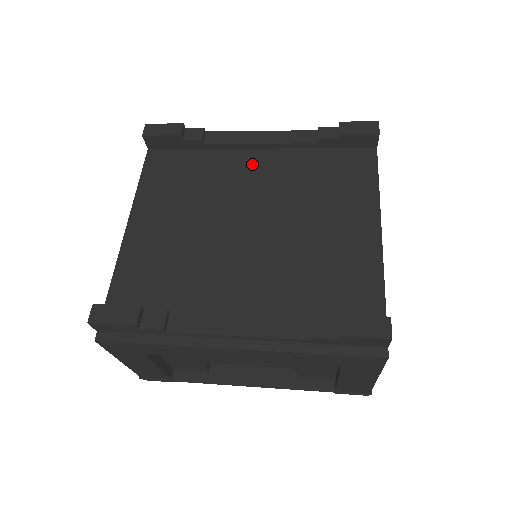
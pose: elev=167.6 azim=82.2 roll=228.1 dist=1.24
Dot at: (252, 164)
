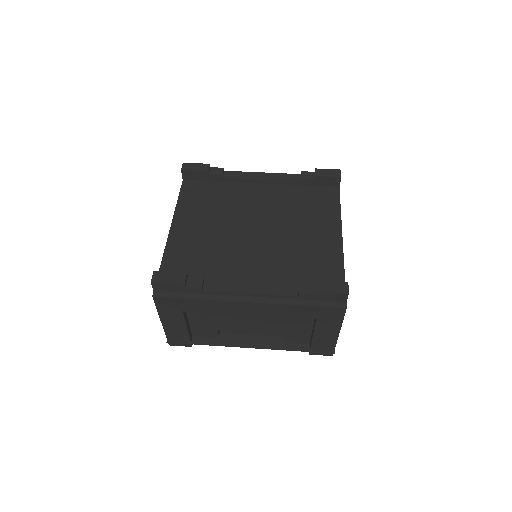
Dot at: (256, 193)
